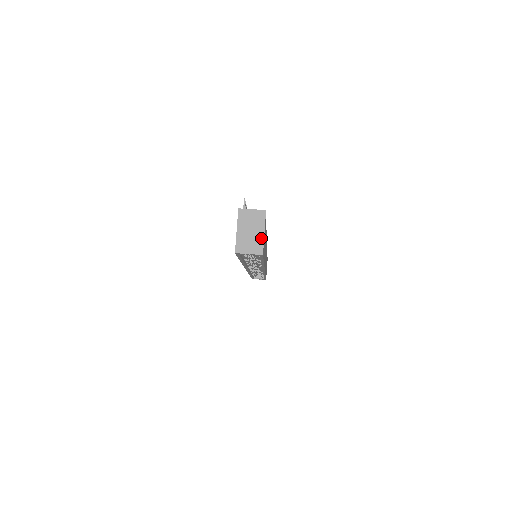
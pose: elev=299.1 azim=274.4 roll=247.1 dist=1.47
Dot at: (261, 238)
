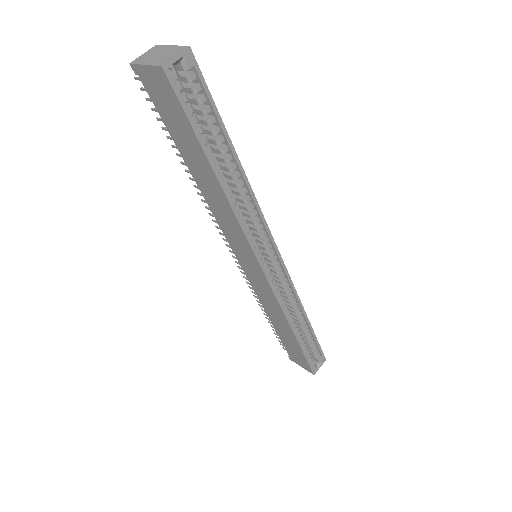
Dot at: (174, 48)
